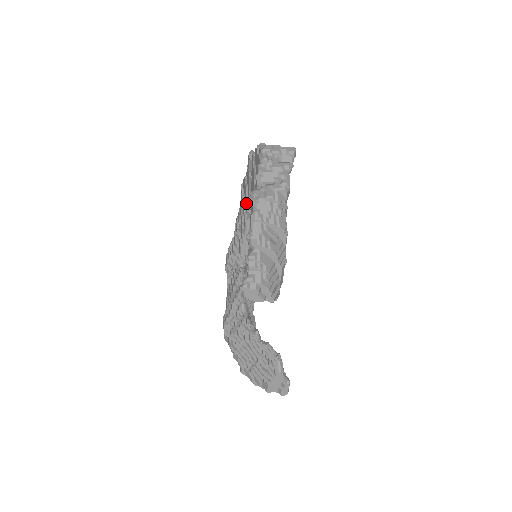
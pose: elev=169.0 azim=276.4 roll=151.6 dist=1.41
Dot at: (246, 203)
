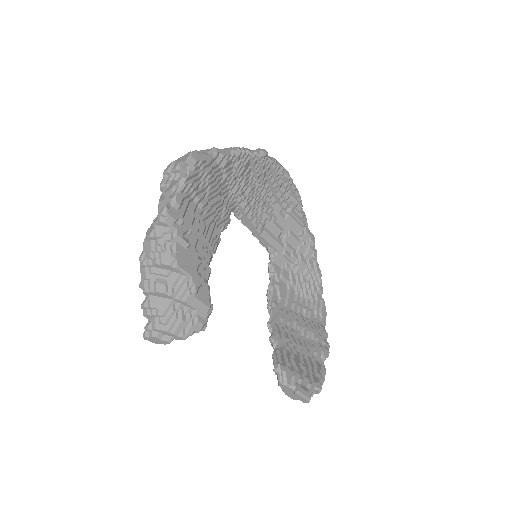
Dot at: occluded
